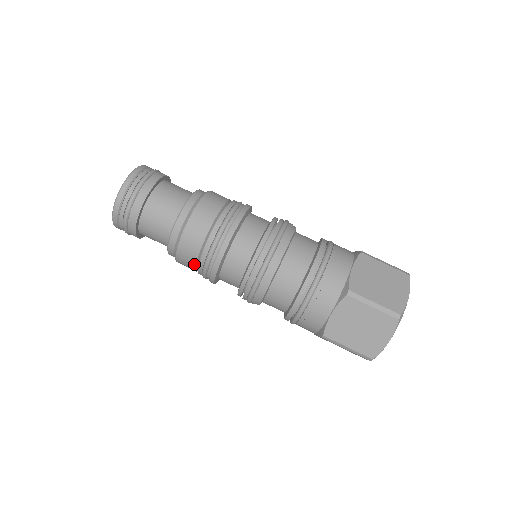
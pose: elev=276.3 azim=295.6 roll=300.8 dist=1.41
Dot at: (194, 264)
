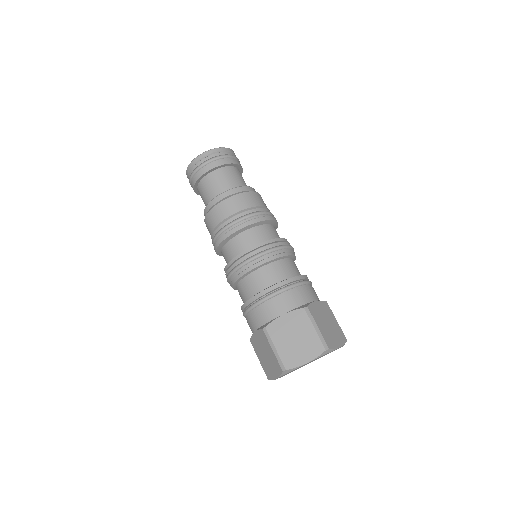
Dot at: (219, 222)
